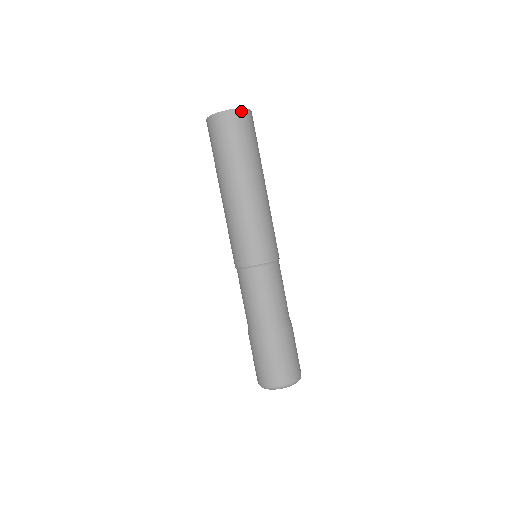
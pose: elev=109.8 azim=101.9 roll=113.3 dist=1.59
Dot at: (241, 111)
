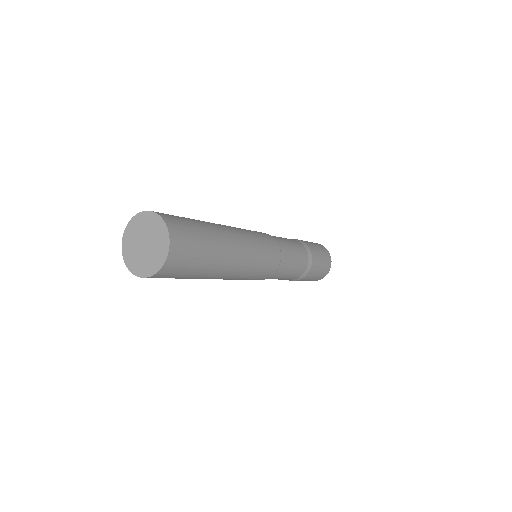
Dot at: (168, 260)
